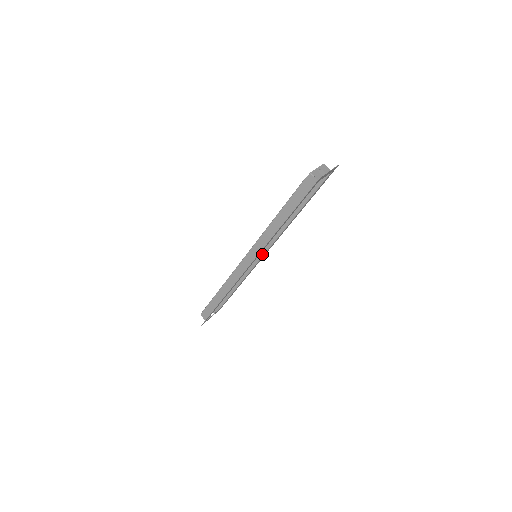
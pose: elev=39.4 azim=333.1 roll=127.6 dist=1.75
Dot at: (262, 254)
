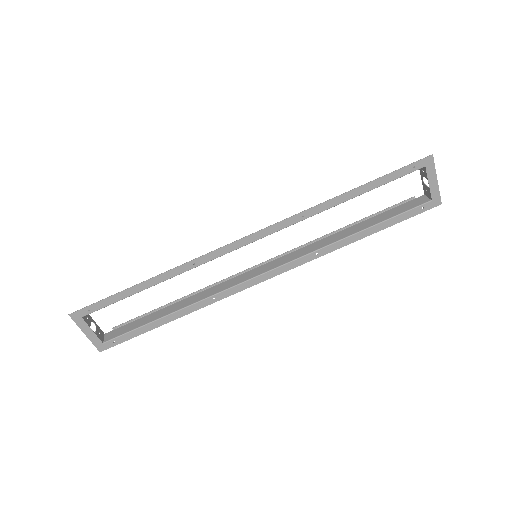
Dot at: (258, 274)
